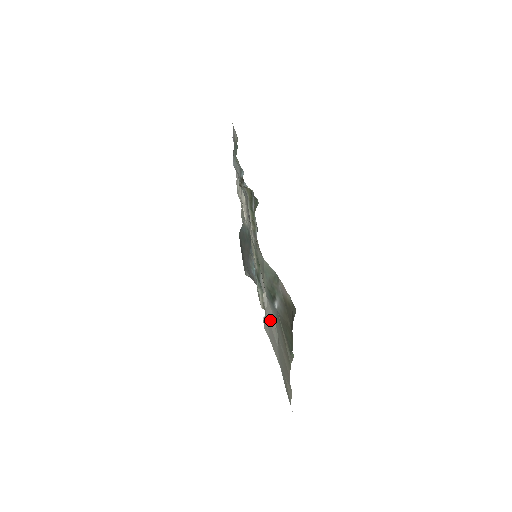
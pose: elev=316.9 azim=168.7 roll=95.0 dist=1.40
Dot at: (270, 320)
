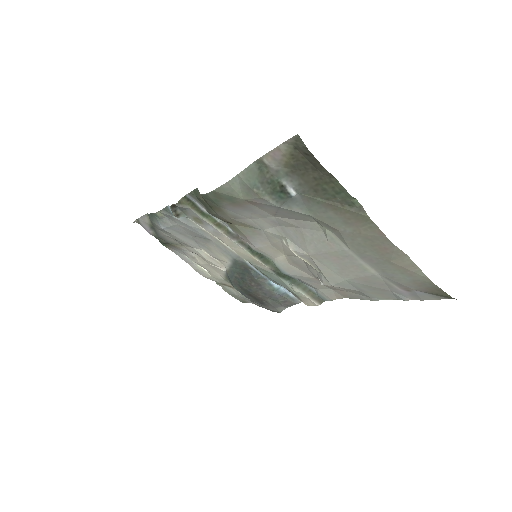
Dot at: (318, 249)
